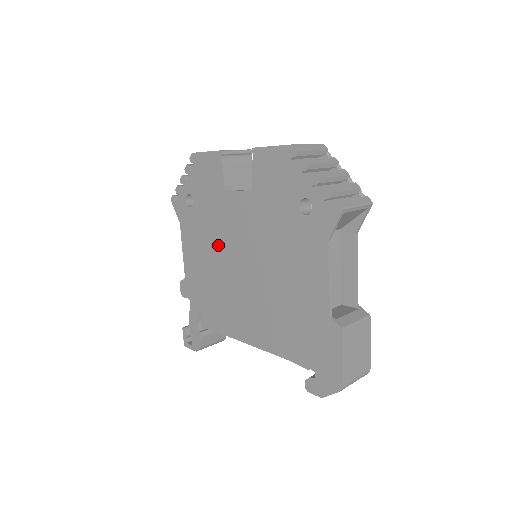
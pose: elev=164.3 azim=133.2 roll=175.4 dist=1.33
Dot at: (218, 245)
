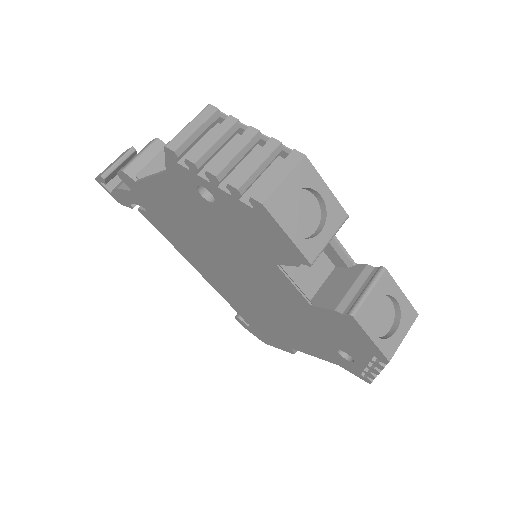
Dot at: (219, 245)
